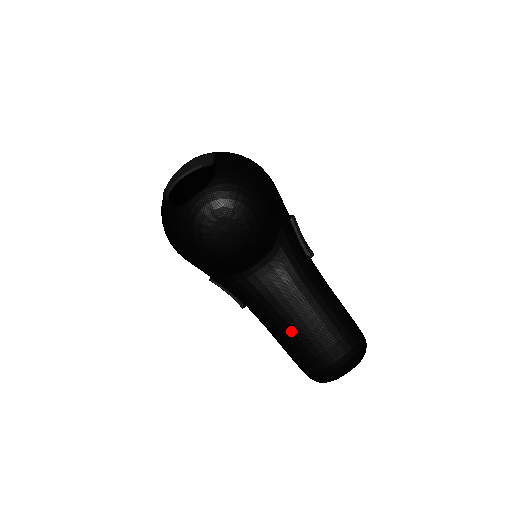
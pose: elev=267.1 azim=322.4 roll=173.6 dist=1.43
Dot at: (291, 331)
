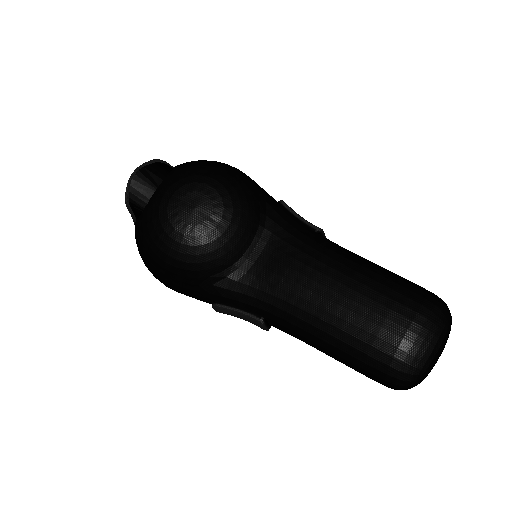
Dot at: (327, 314)
